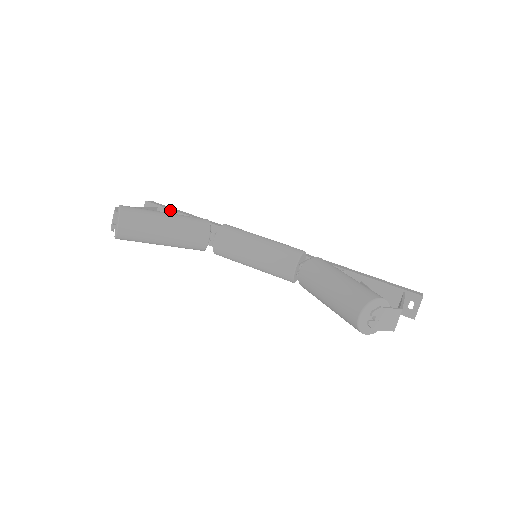
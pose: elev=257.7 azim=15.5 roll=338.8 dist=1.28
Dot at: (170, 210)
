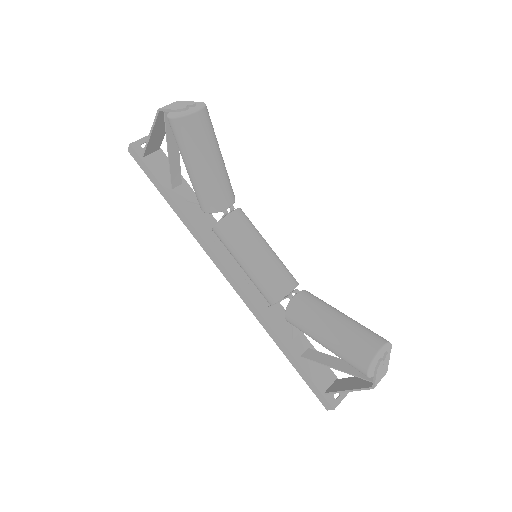
Dot at: occluded
